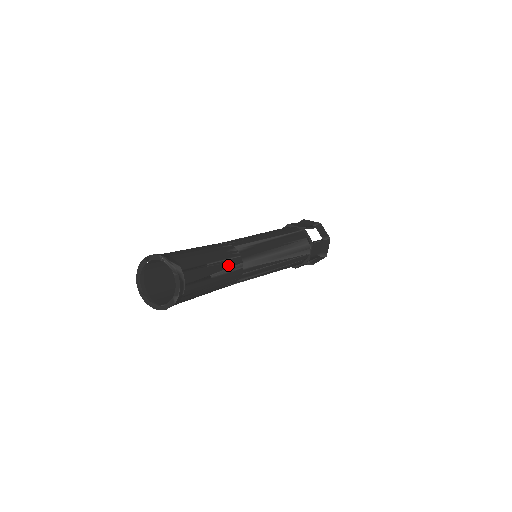
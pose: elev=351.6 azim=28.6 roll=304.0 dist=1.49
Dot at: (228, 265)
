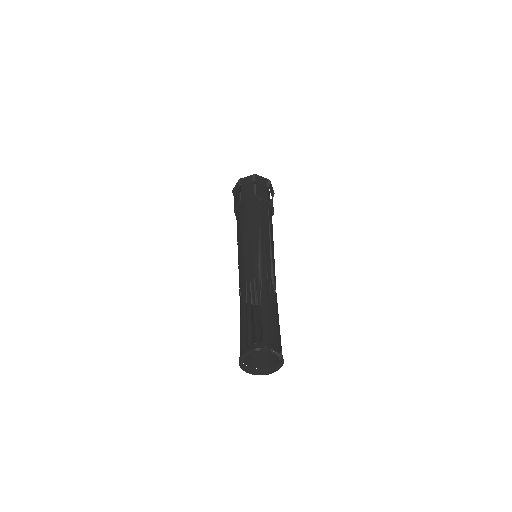
Dot at: occluded
